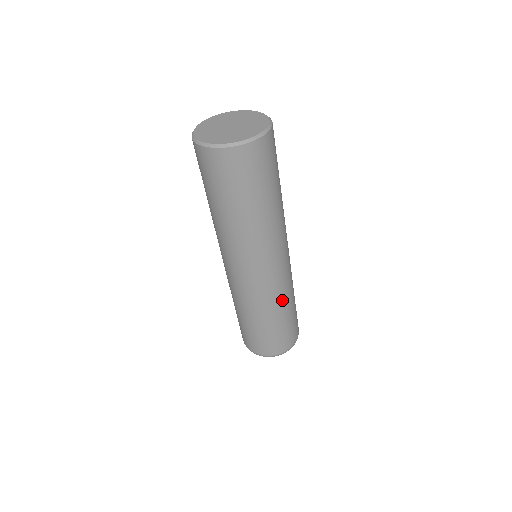
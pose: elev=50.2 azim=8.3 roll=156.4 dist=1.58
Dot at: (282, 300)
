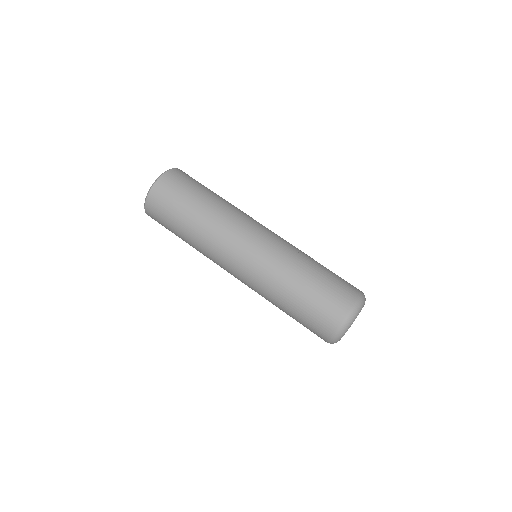
Dot at: occluded
